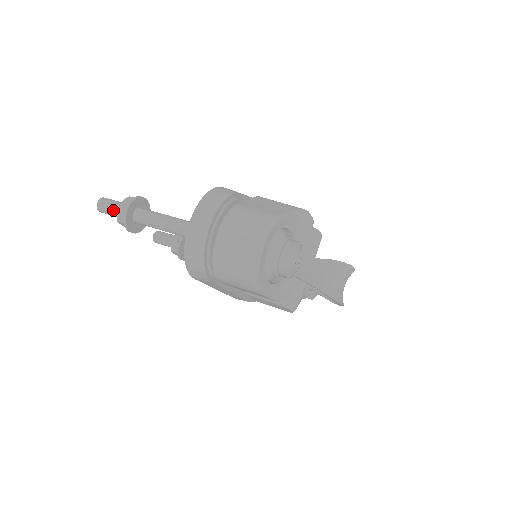
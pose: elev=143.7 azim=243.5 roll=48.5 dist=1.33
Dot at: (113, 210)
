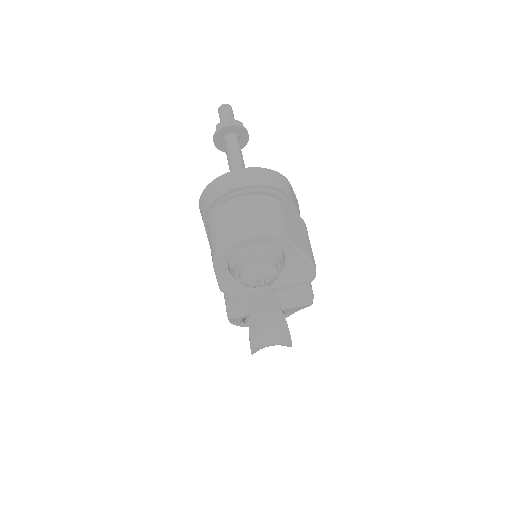
Dot at: (224, 118)
